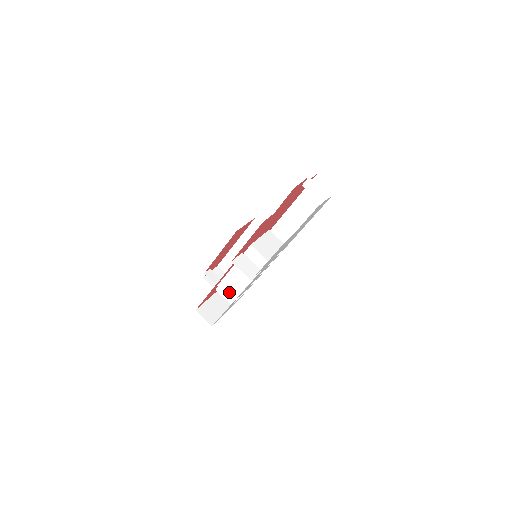
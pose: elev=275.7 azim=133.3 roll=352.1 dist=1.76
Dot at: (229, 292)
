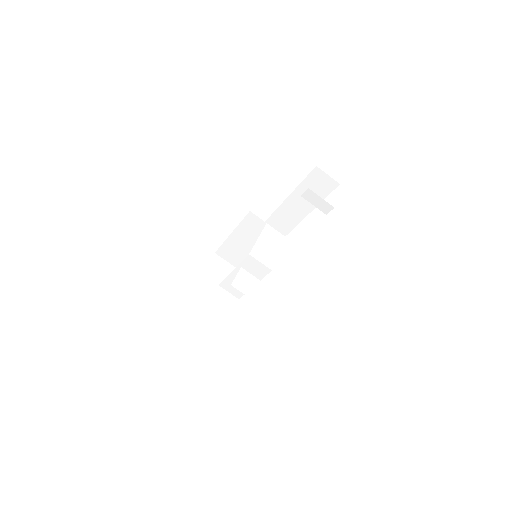
Dot at: (232, 291)
